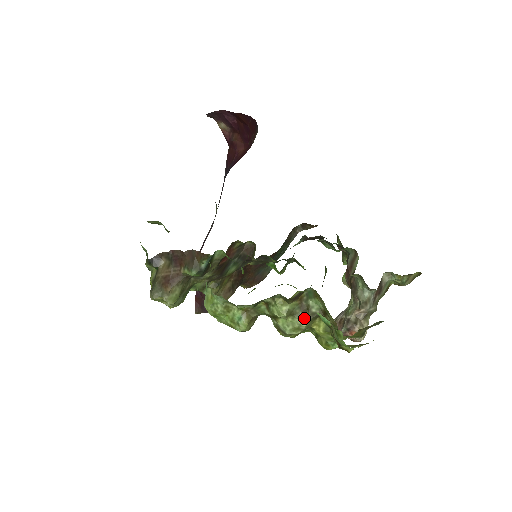
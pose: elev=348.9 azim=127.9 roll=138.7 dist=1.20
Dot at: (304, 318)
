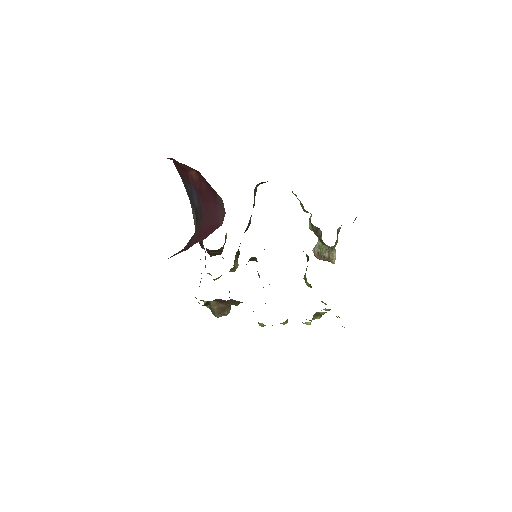
Dot at: (319, 318)
